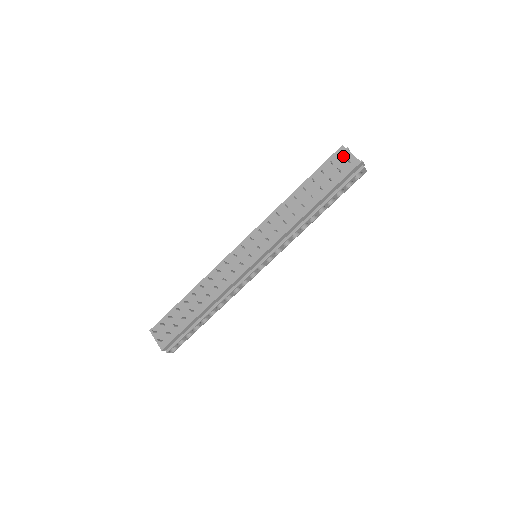
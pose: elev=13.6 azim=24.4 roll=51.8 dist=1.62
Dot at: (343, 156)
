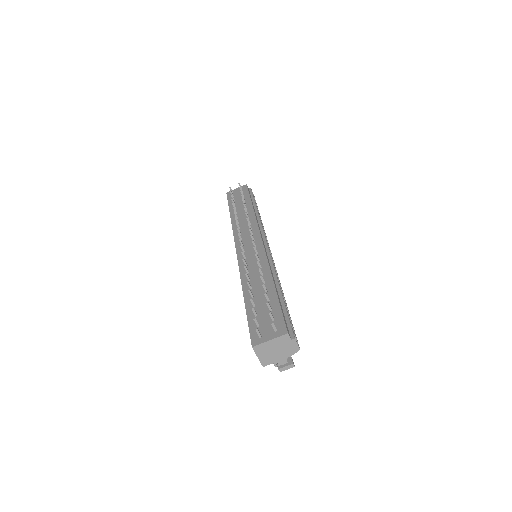
Dot at: (234, 192)
